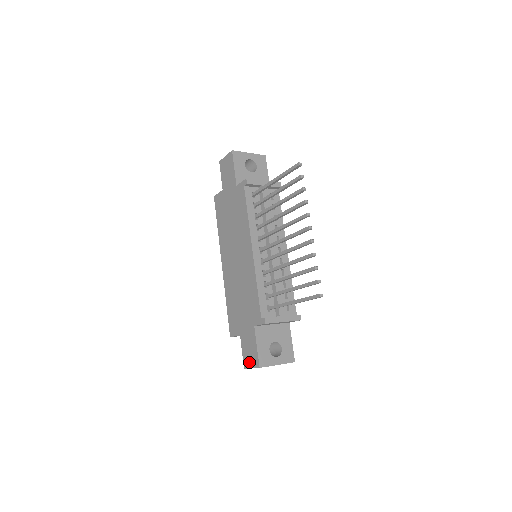
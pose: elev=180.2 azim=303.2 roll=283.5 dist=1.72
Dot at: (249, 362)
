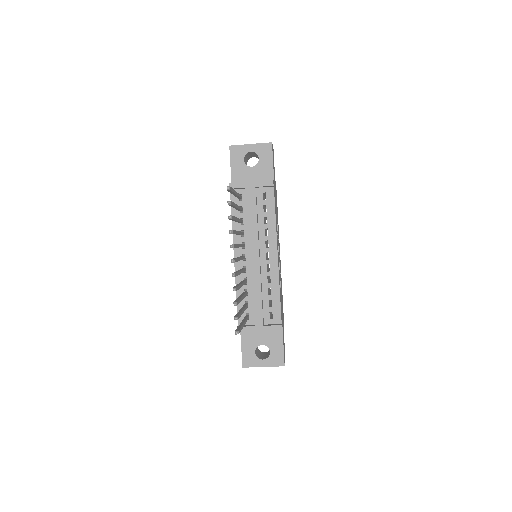
Dot at: occluded
